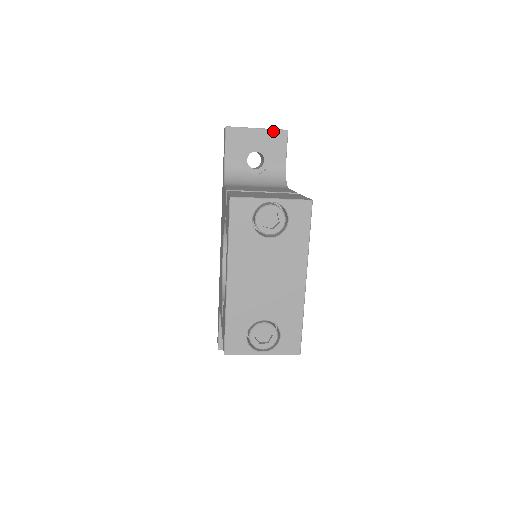
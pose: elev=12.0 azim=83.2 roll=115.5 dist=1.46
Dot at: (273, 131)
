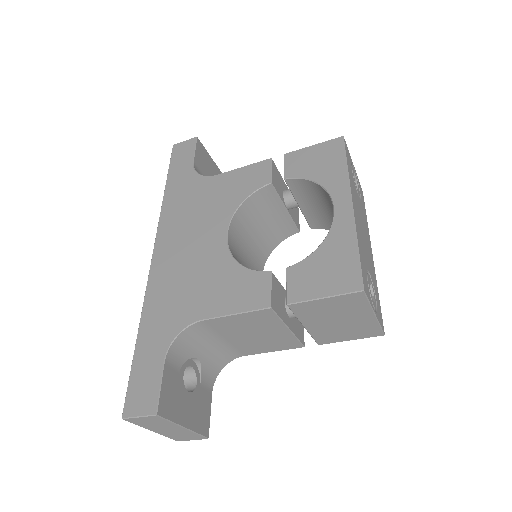
Dot at: occluded
